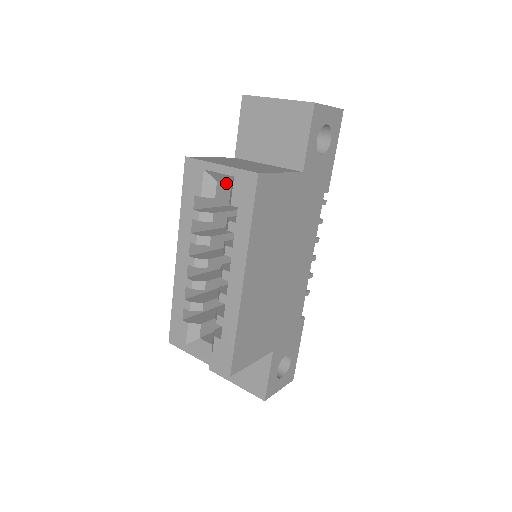
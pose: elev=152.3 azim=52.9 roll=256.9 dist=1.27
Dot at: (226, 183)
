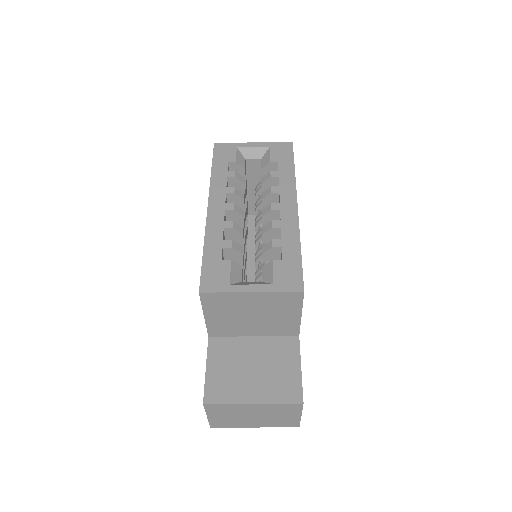
Dot at: (256, 159)
